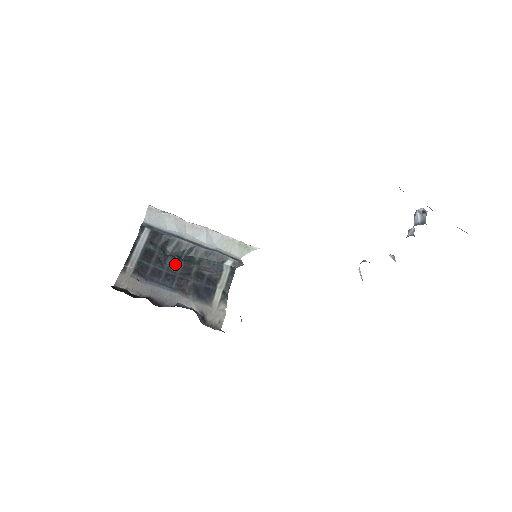
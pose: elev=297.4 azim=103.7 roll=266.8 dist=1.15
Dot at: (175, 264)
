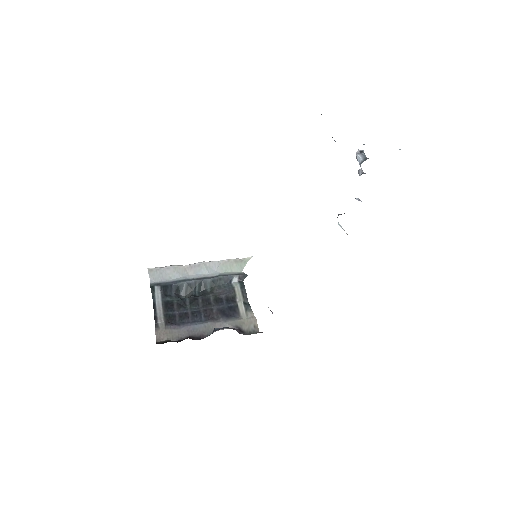
Dot at: (194, 302)
